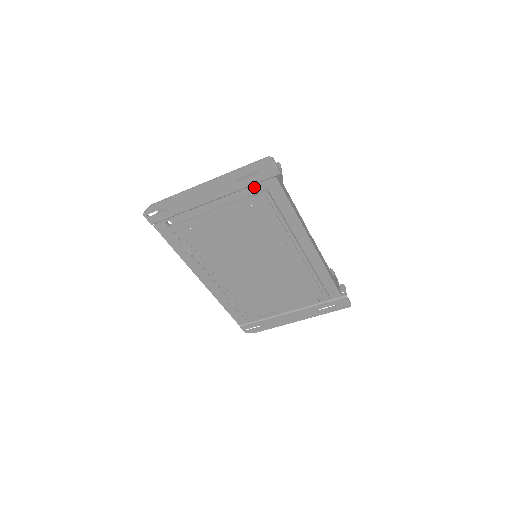
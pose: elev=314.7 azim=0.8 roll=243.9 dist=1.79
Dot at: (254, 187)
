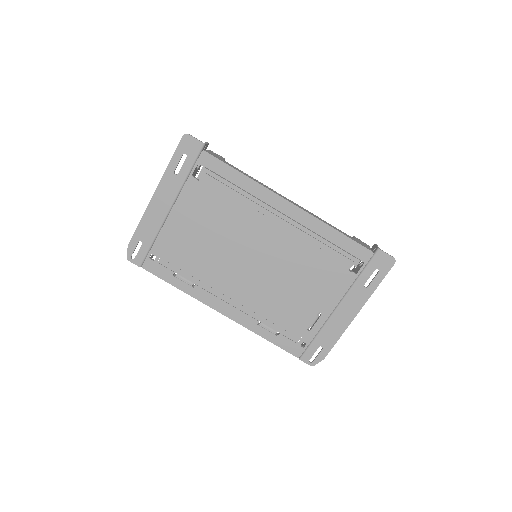
Dot at: occluded
